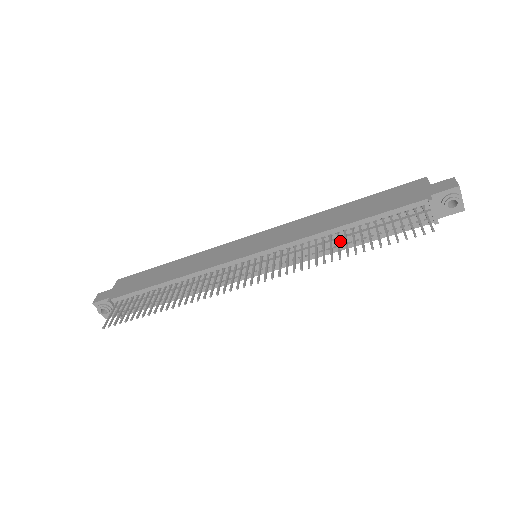
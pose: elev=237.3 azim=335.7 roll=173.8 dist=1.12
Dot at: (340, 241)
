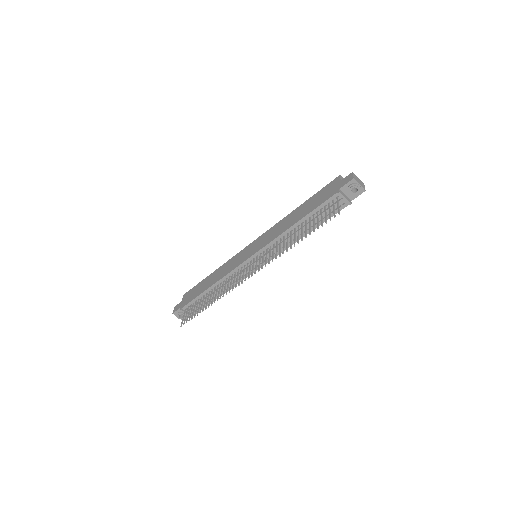
Dot at: occluded
